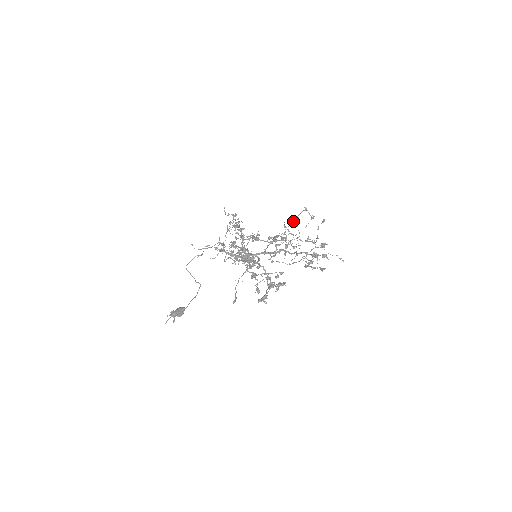
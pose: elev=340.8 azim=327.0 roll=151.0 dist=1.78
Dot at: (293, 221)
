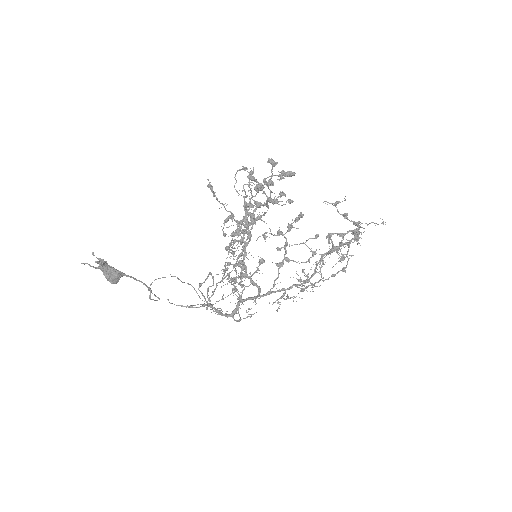
Dot at: occluded
